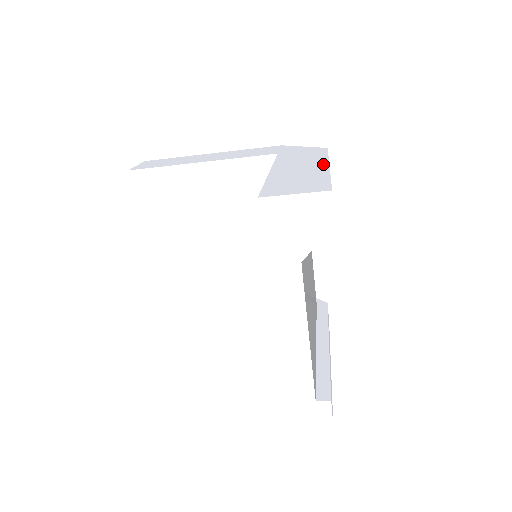
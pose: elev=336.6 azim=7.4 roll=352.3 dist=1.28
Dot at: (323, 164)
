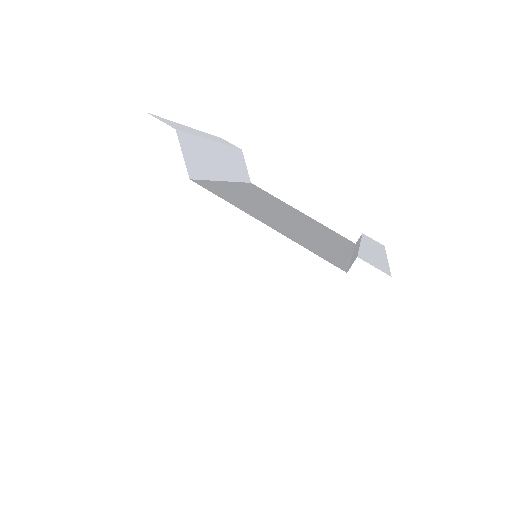
Dot at: occluded
